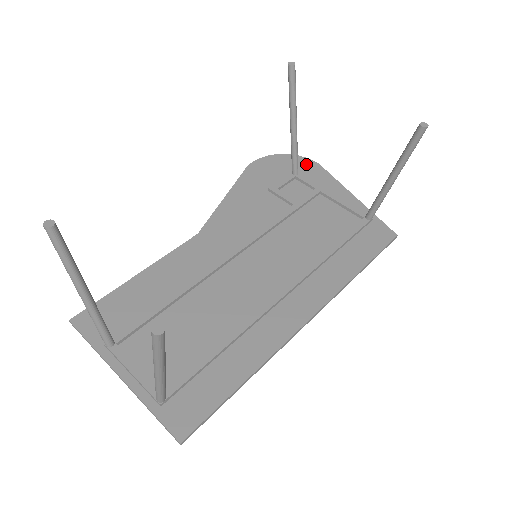
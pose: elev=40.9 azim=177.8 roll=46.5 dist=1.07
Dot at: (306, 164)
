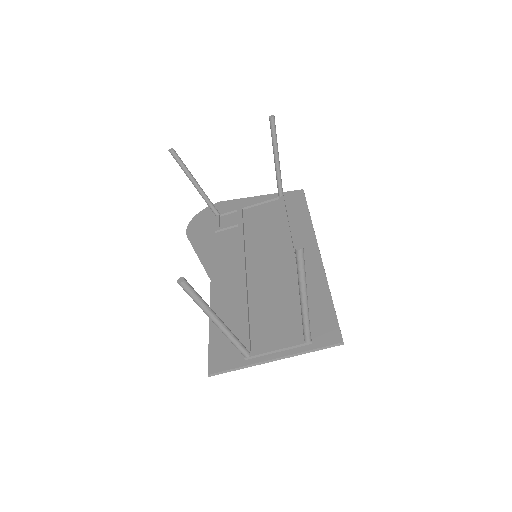
Dot at: (215, 207)
